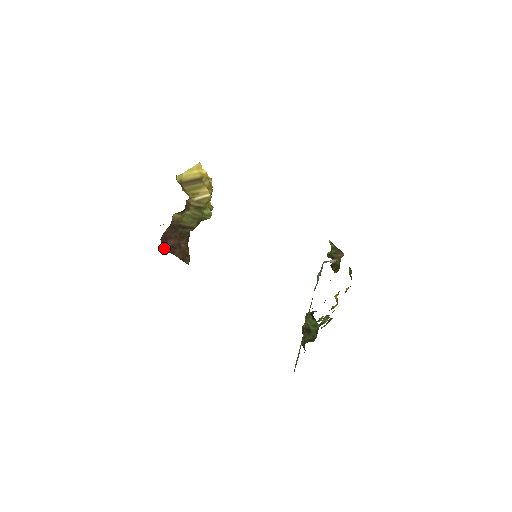
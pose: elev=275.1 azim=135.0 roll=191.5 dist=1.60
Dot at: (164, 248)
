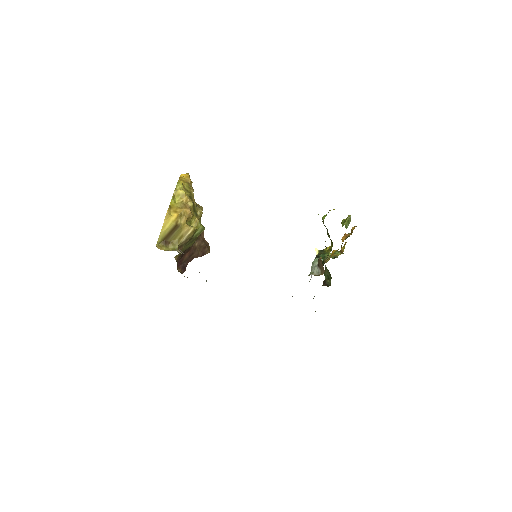
Dot at: (184, 266)
